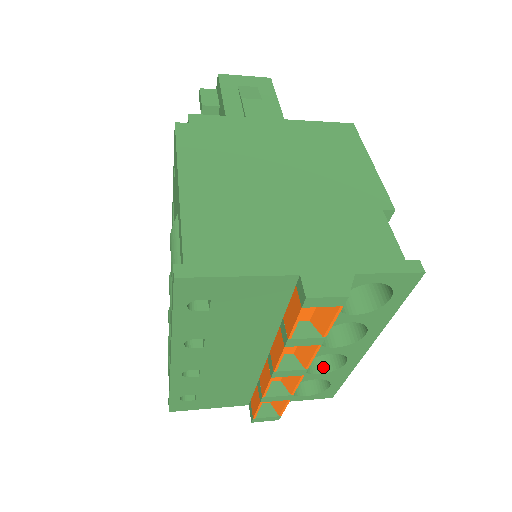
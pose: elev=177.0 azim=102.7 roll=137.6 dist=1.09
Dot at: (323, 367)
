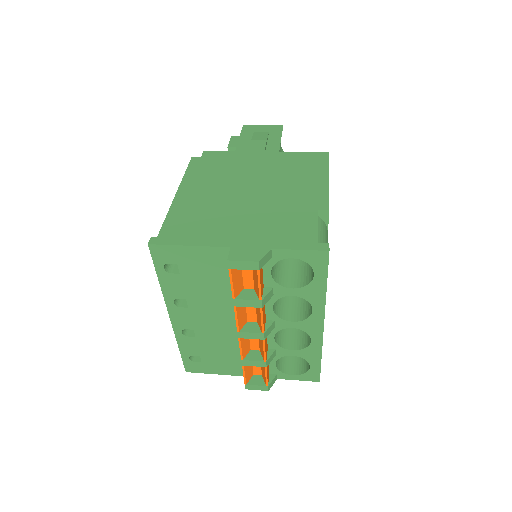
Dot at: (298, 345)
